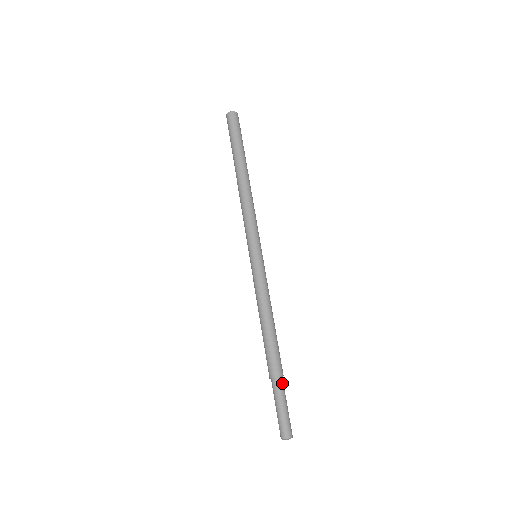
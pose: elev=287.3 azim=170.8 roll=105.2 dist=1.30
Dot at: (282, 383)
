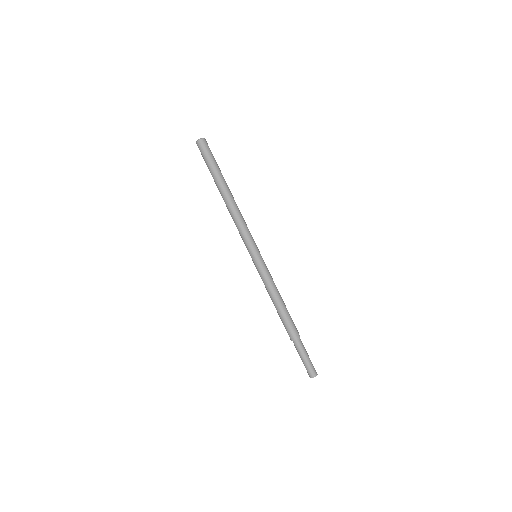
Dot at: (301, 342)
